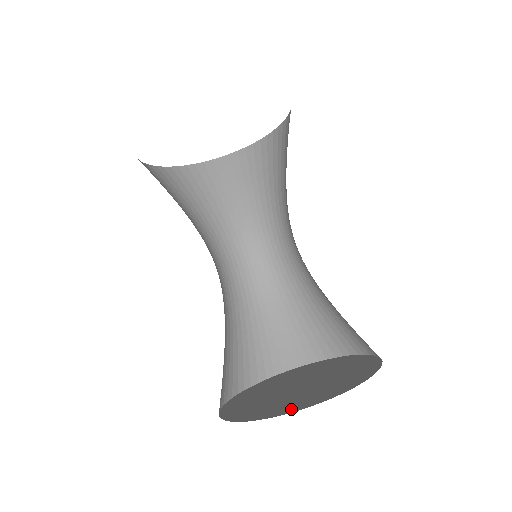
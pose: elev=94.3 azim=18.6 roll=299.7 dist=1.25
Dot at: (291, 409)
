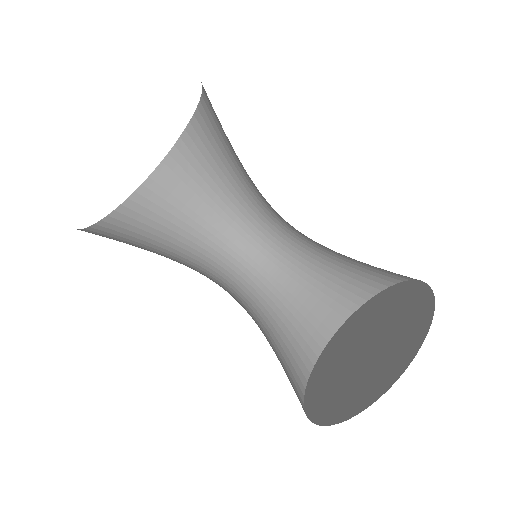
Dot at: (319, 416)
